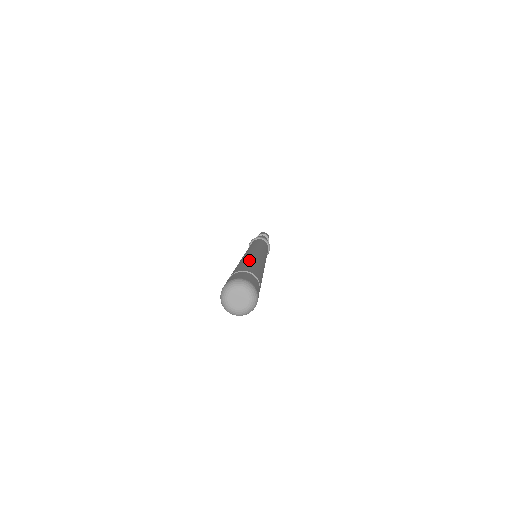
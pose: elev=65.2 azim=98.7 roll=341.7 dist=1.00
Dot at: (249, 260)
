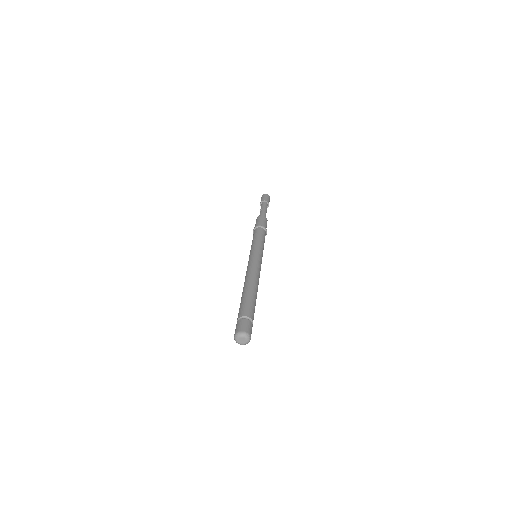
Dot at: (251, 294)
